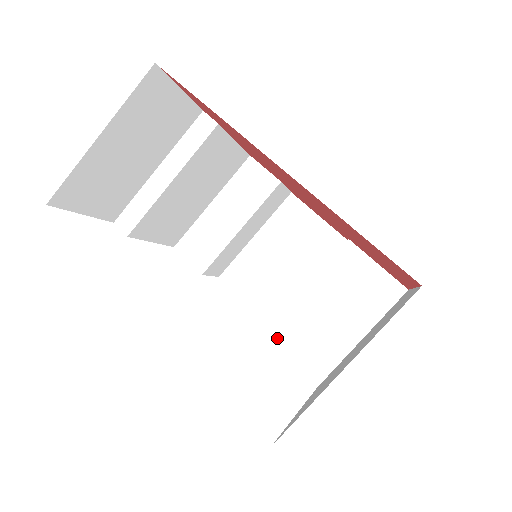
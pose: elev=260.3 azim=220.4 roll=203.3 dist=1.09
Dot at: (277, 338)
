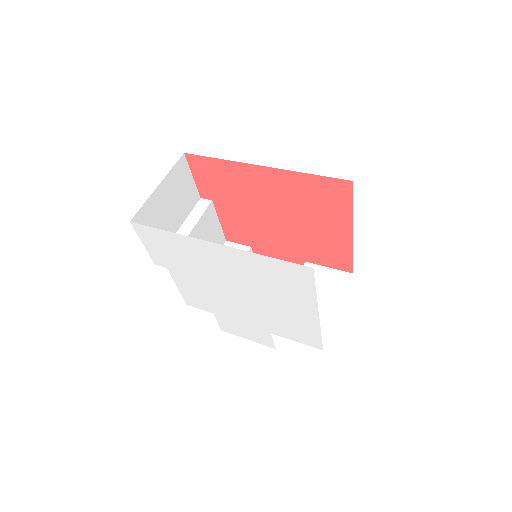
Dot at: occluded
